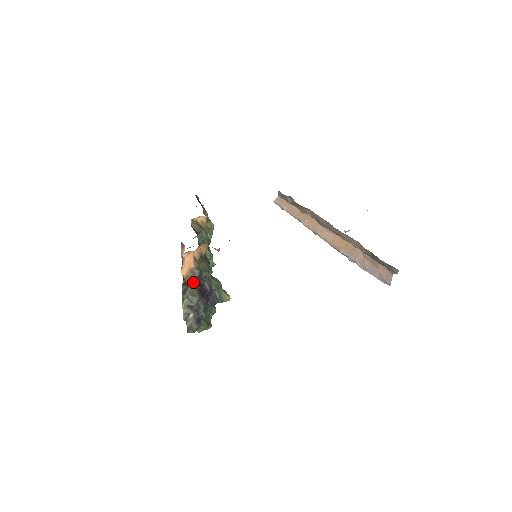
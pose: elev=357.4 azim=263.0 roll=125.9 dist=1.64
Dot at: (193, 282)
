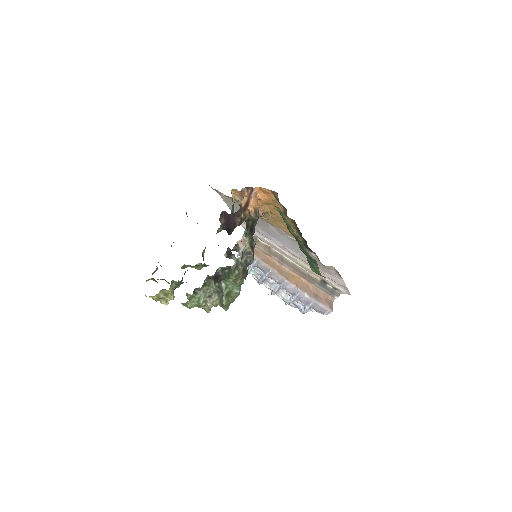
Dot at: (251, 224)
